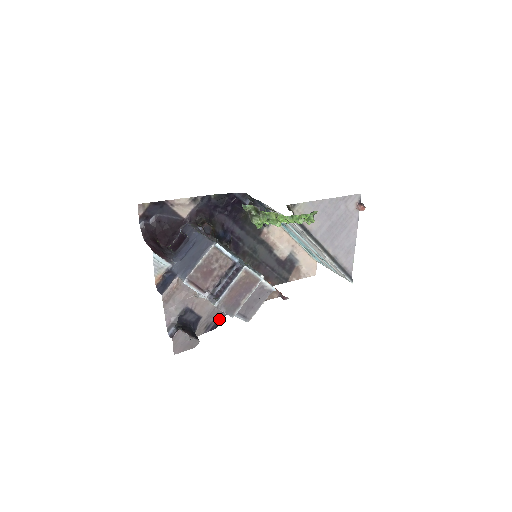
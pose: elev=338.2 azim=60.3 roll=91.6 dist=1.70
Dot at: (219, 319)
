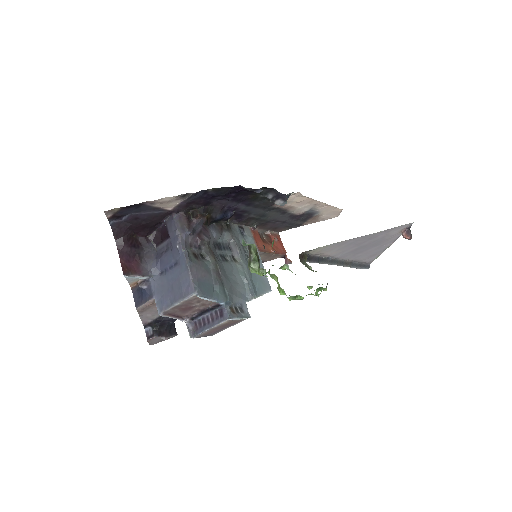
Dot at: occluded
